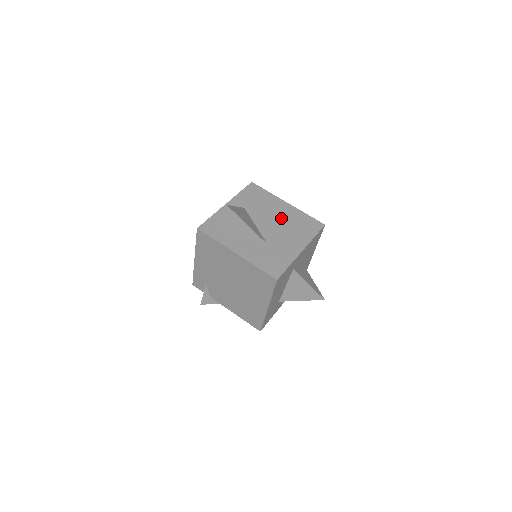
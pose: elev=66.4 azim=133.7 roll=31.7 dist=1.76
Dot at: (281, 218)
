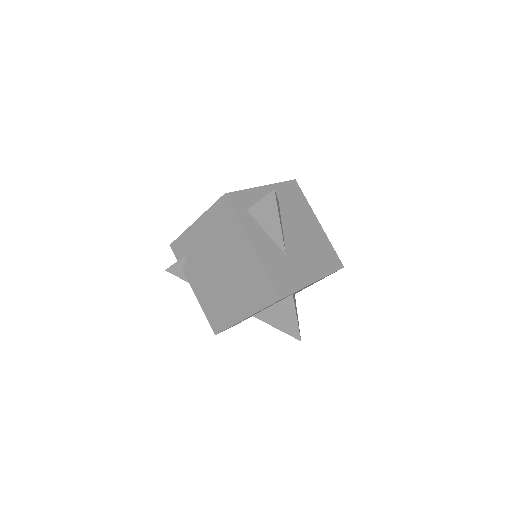
Dot at: (308, 235)
